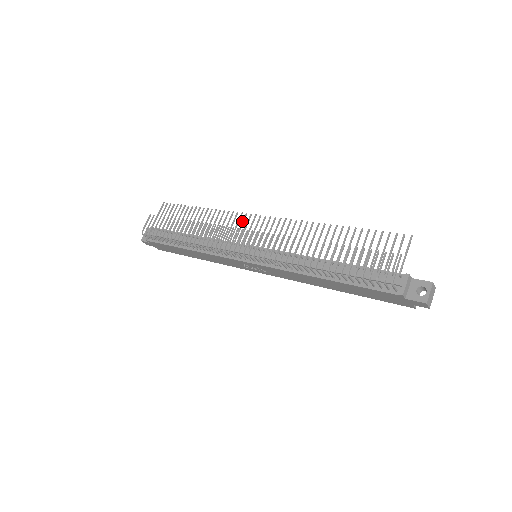
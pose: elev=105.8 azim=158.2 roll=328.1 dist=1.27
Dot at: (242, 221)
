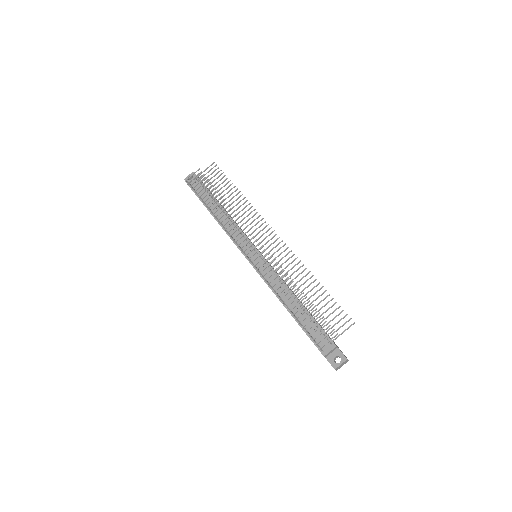
Dot at: (260, 225)
